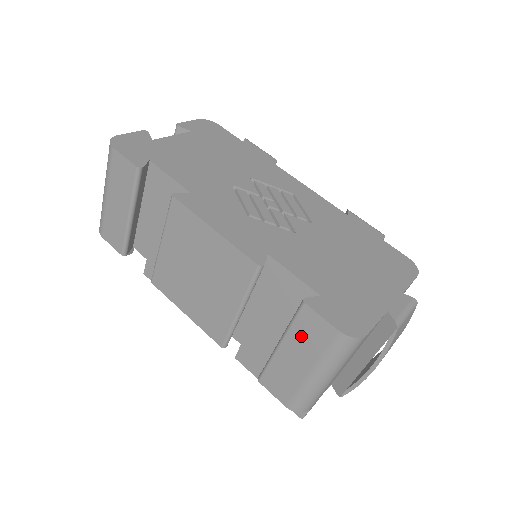
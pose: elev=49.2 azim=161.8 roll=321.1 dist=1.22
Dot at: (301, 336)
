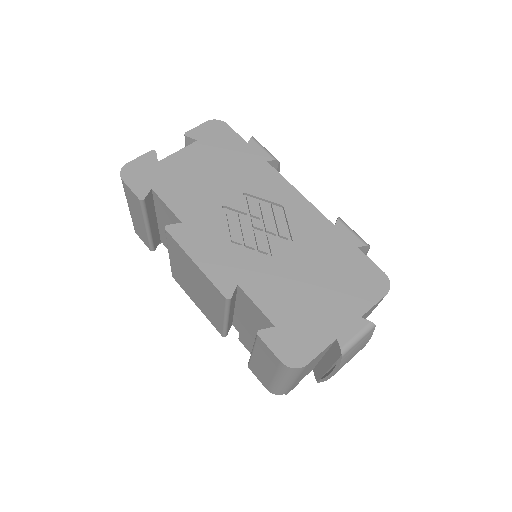
Dot at: (262, 354)
